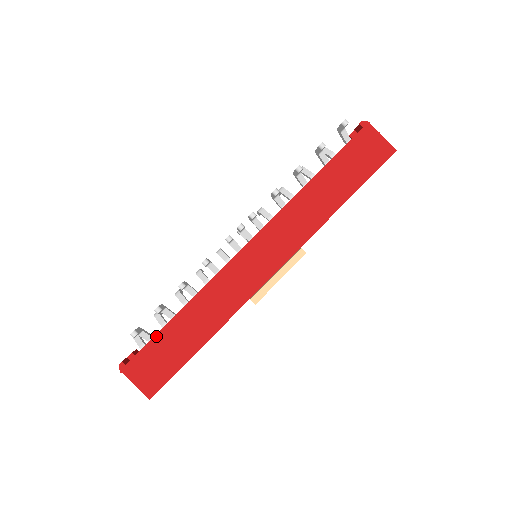
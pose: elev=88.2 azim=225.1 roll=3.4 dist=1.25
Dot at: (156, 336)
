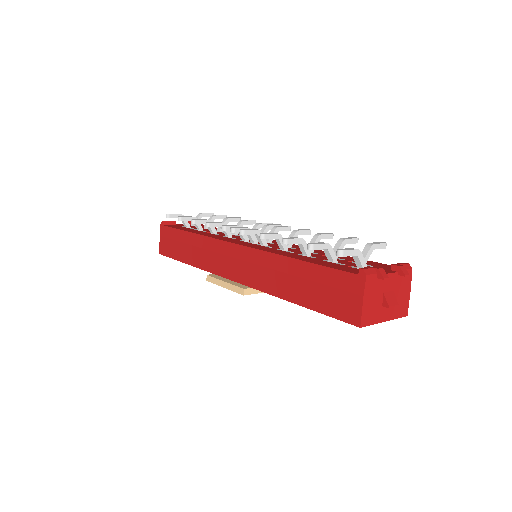
Dot at: (177, 230)
